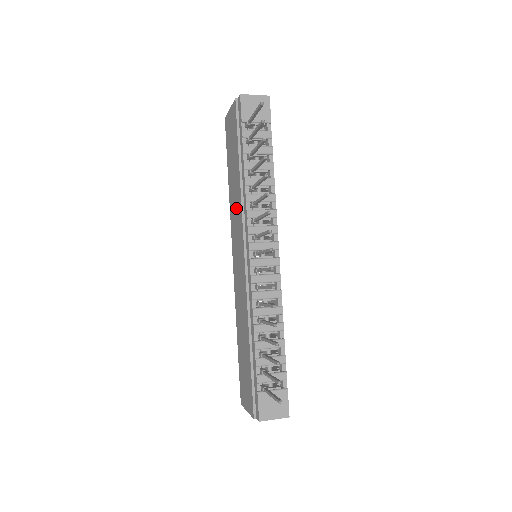
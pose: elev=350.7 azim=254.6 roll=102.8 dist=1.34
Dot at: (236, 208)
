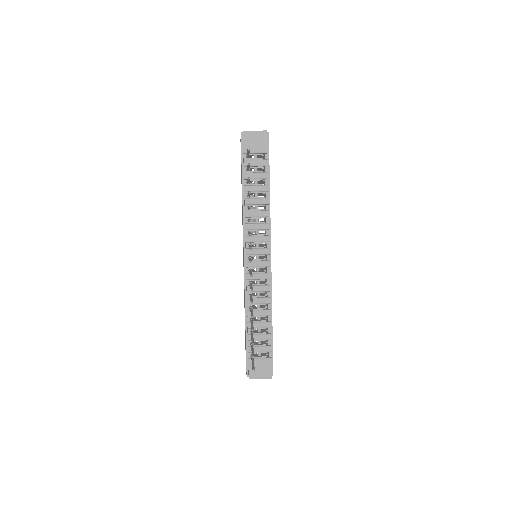
Dot at: occluded
